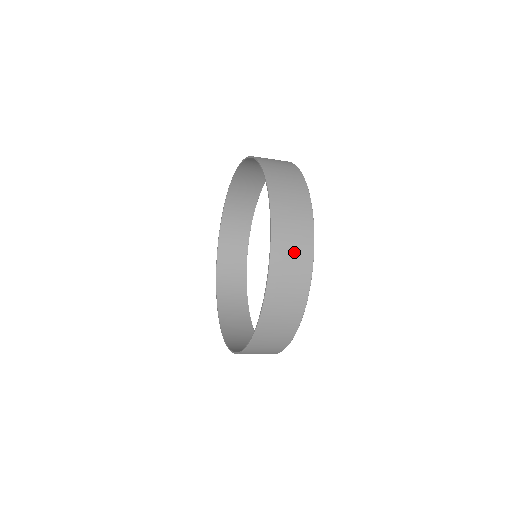
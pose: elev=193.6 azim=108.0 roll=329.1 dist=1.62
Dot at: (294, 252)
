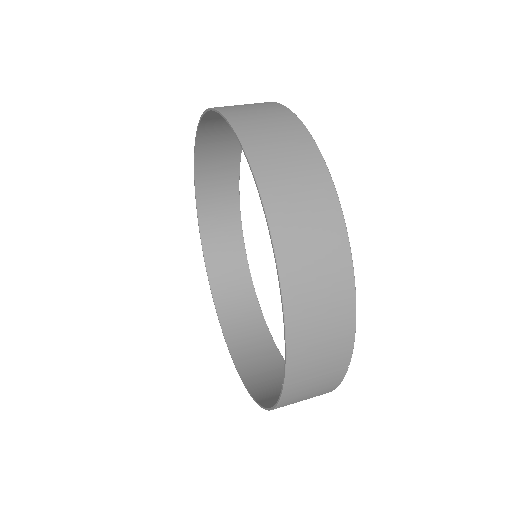
Dot at: occluded
